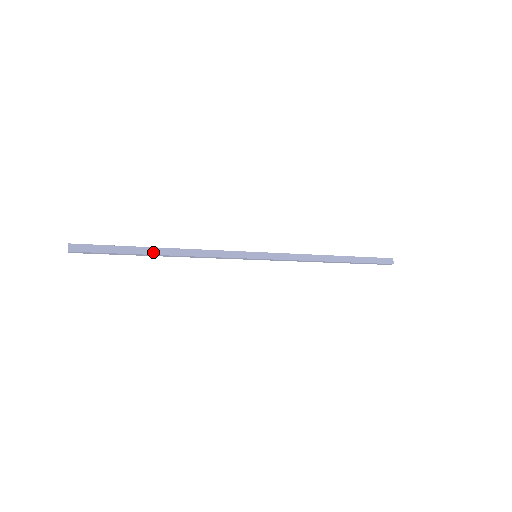
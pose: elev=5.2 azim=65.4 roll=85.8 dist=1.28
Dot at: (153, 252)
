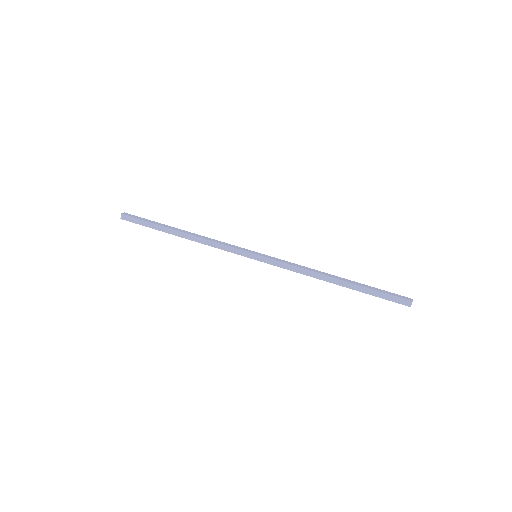
Dot at: (173, 233)
